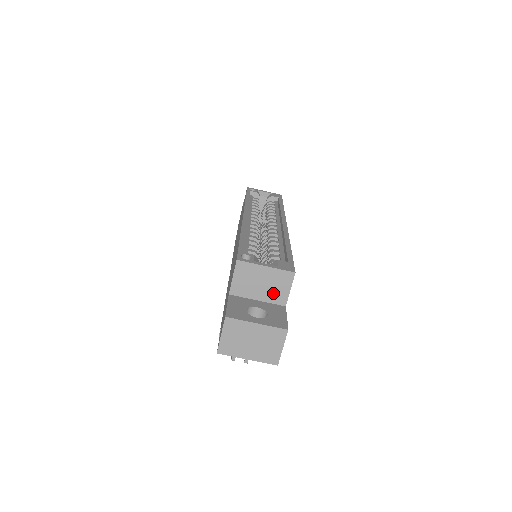
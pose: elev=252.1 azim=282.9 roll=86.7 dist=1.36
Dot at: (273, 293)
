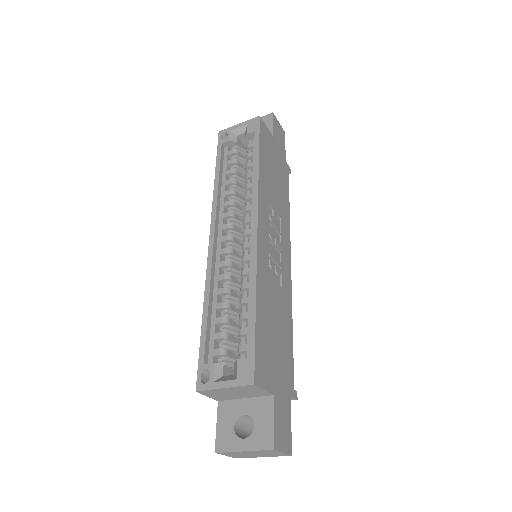
Dot at: (252, 394)
